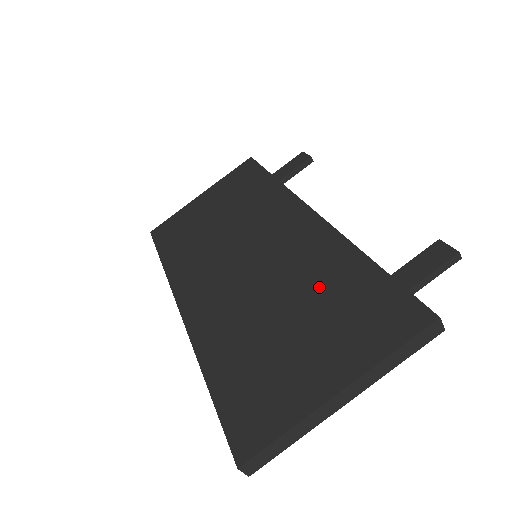
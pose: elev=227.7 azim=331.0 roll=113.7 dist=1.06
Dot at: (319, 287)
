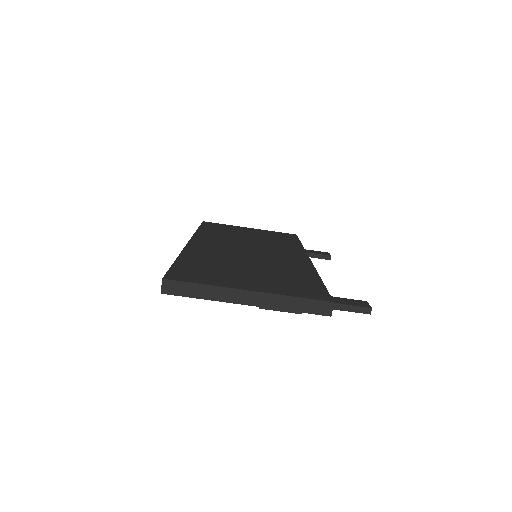
Dot at: (281, 271)
